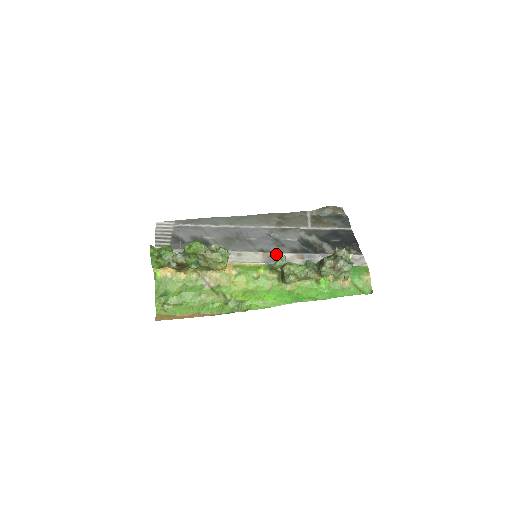
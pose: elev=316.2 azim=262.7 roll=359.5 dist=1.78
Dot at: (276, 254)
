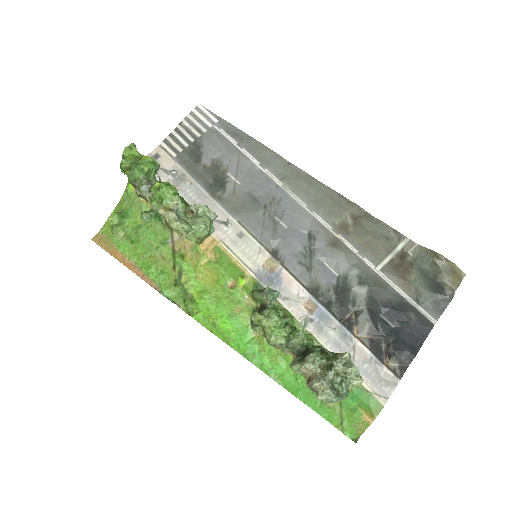
Dot at: (284, 274)
